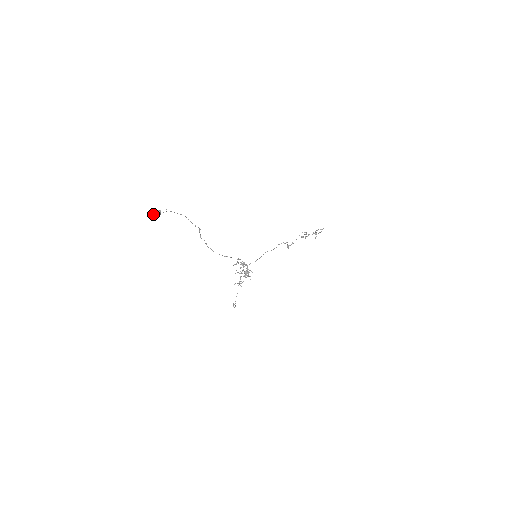
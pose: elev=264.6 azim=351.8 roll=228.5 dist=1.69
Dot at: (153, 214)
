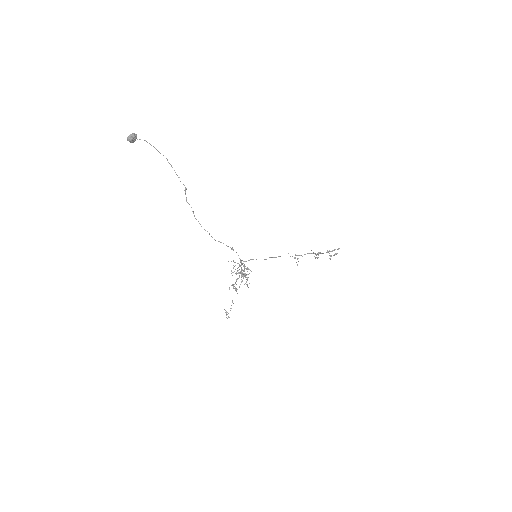
Dot at: occluded
